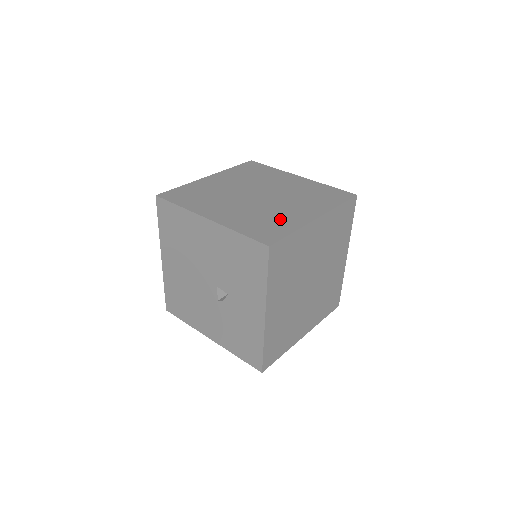
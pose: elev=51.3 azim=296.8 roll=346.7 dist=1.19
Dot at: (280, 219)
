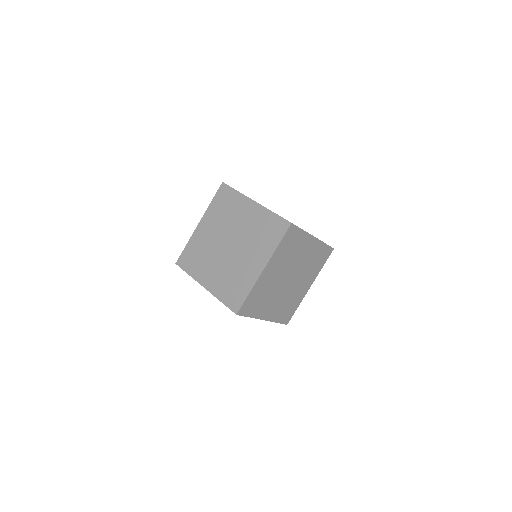
Dot at: (242, 278)
